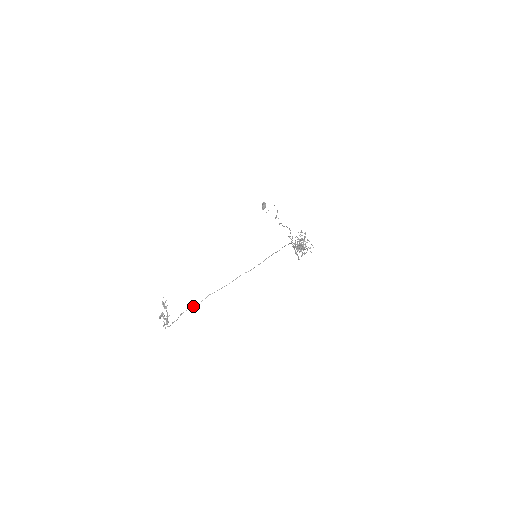
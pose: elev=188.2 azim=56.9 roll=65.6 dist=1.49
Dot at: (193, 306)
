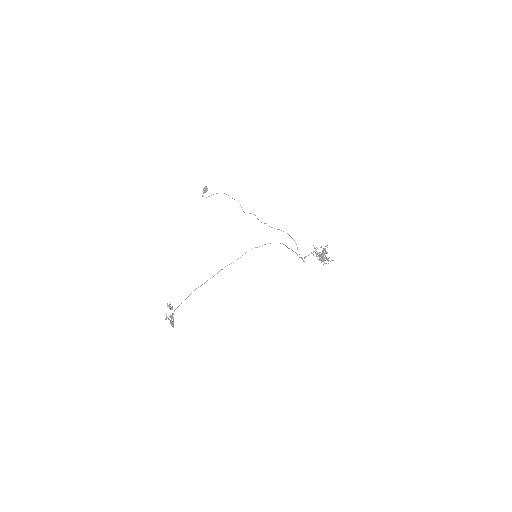
Dot at: occluded
